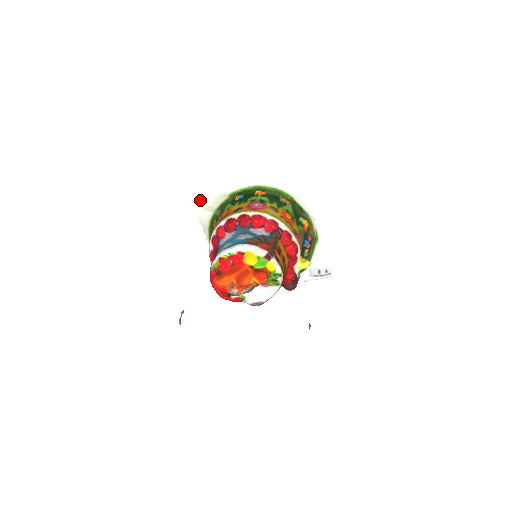
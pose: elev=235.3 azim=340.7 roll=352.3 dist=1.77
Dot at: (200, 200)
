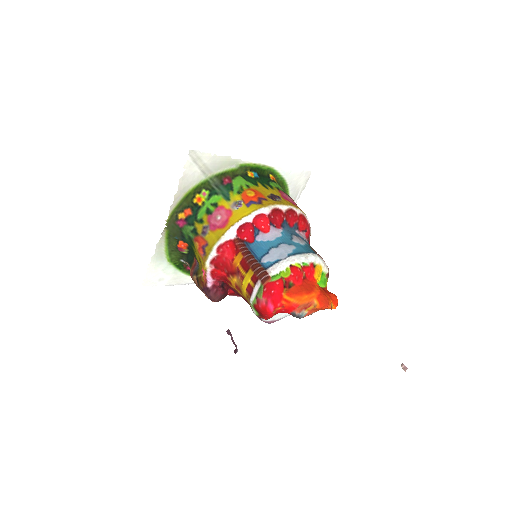
Dot at: (202, 155)
